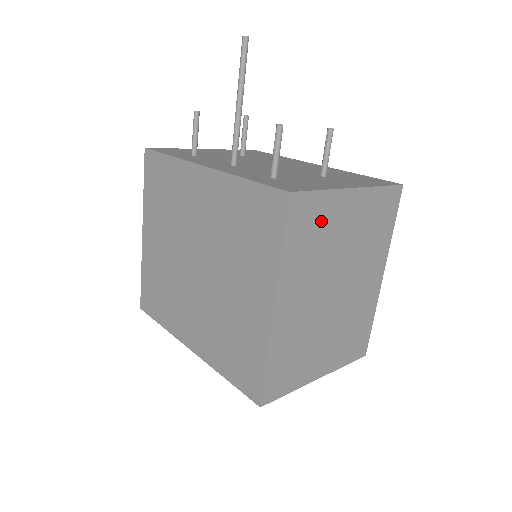
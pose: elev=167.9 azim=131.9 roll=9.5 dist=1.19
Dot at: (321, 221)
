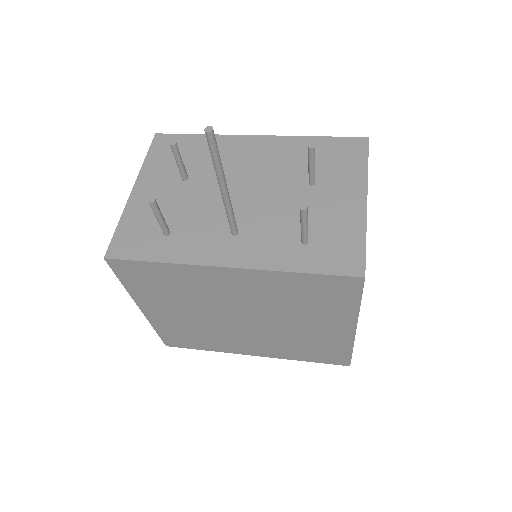
Dot at: occluded
